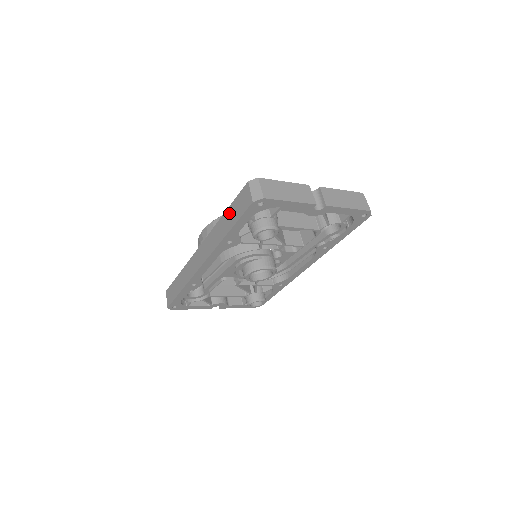
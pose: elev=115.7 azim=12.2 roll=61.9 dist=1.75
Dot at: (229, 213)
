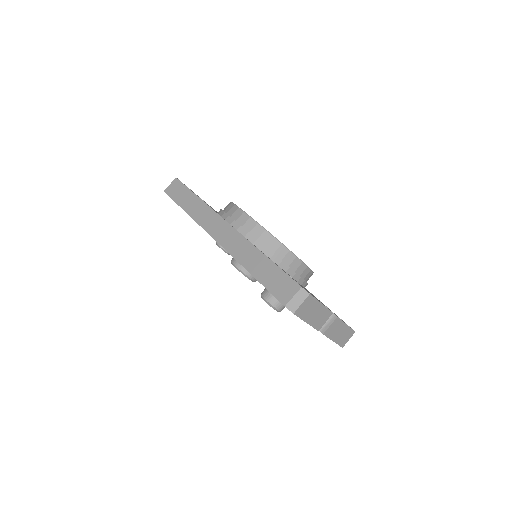
Dot at: (268, 267)
